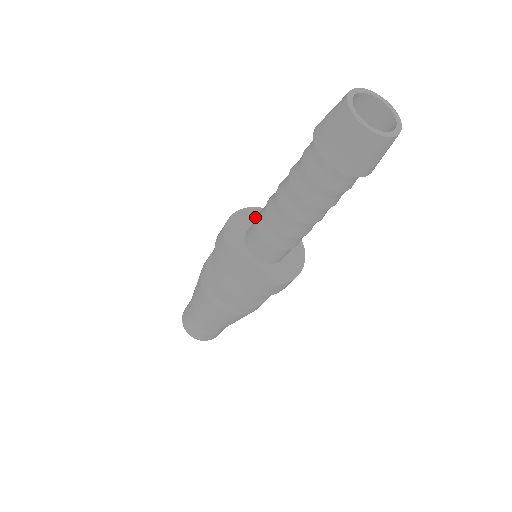
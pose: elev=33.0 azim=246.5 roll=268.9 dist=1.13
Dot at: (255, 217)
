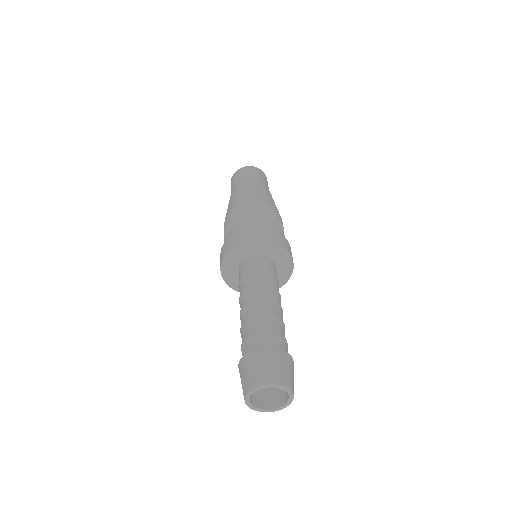
Dot at: (248, 250)
